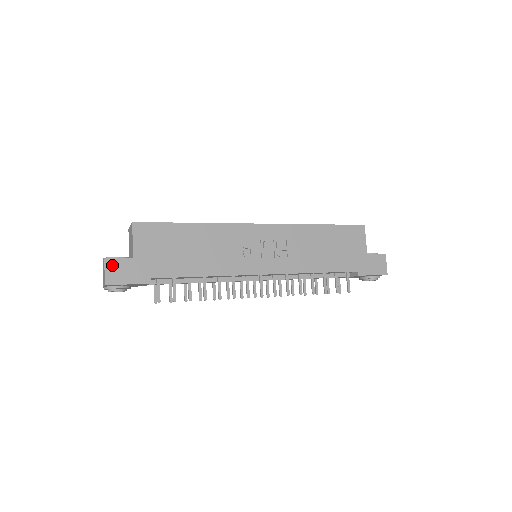
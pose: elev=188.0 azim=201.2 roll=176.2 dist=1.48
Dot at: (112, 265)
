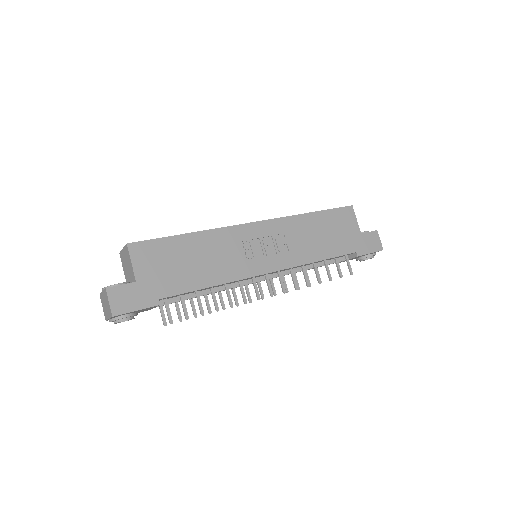
Dot at: (115, 293)
